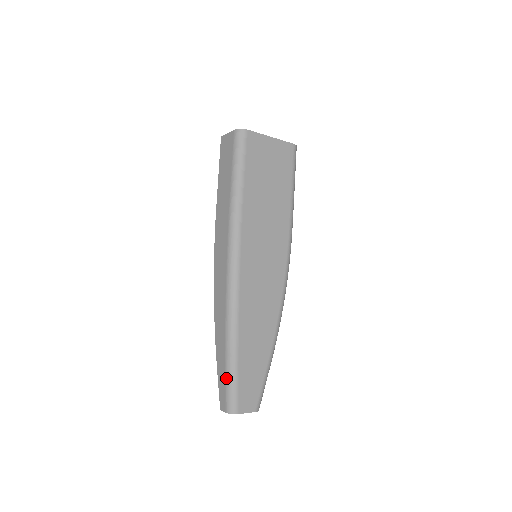
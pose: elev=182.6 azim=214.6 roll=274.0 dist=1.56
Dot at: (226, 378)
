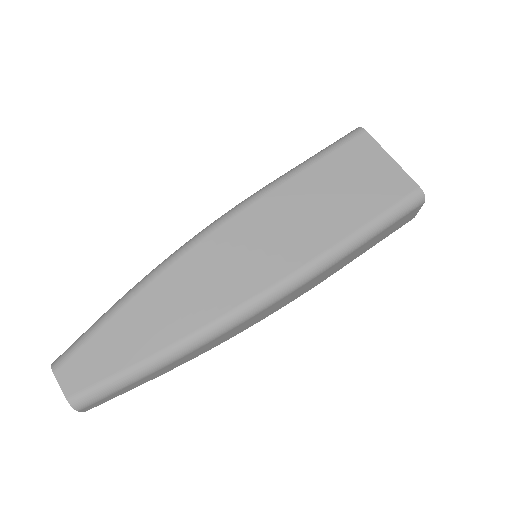
Dot at: (92, 326)
